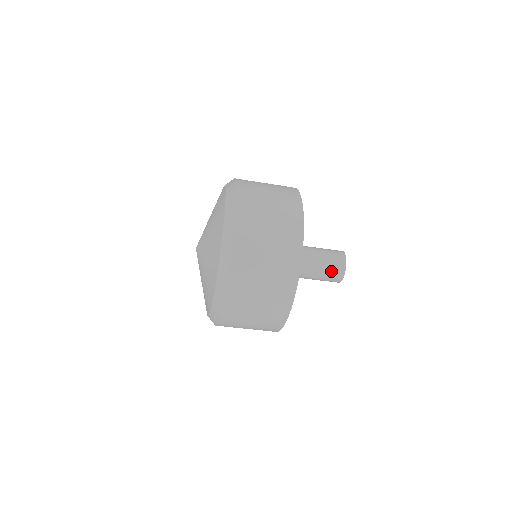
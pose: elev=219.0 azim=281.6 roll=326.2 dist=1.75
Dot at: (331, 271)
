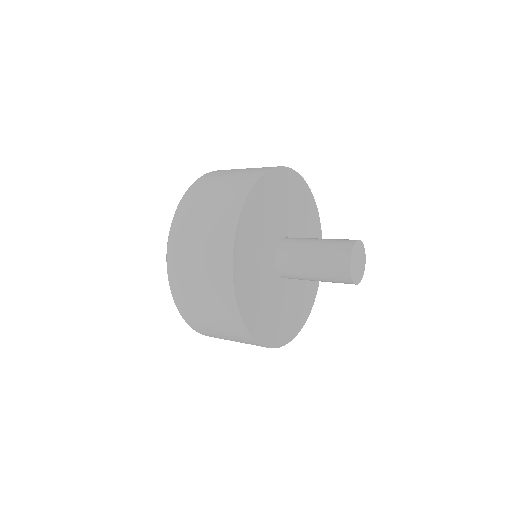
Dot at: occluded
